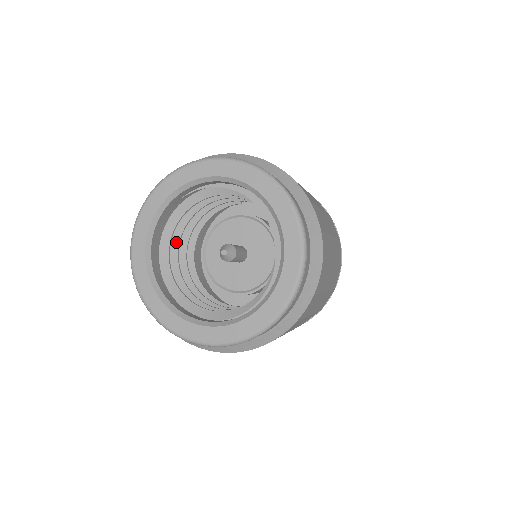
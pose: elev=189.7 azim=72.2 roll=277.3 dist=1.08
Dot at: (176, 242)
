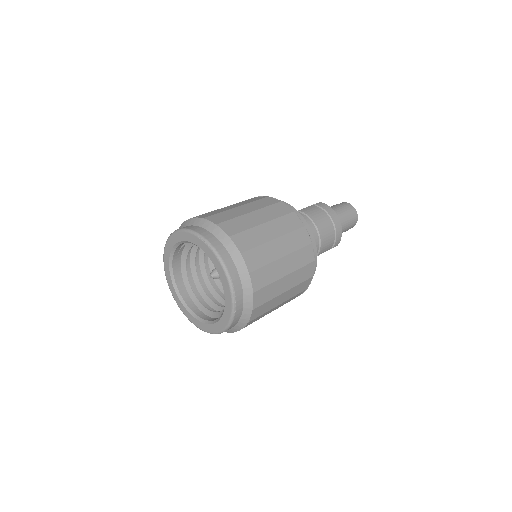
Dot at: (195, 273)
